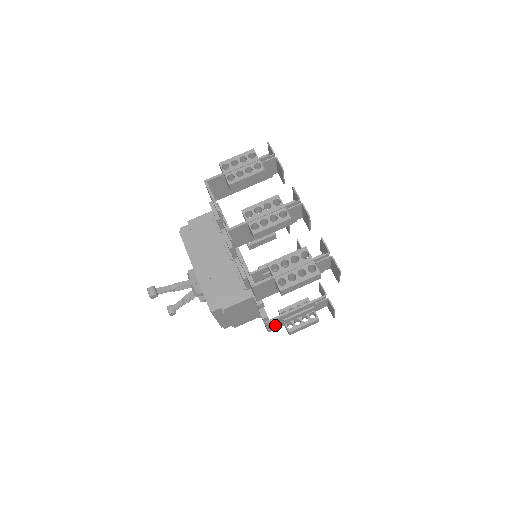
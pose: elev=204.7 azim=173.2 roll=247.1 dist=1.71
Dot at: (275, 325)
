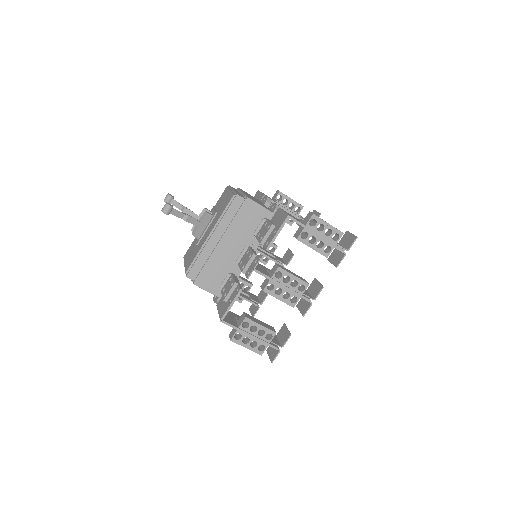
Dot at: occluded
